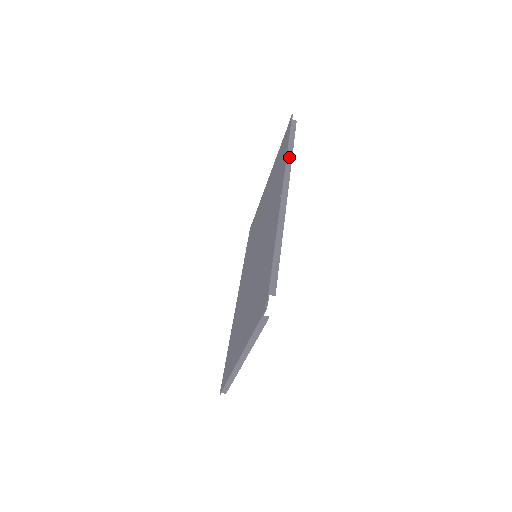
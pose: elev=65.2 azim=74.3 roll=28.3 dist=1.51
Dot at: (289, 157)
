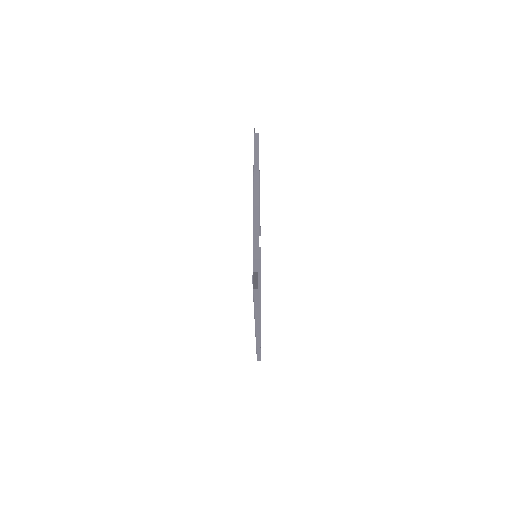
Dot at: (256, 315)
